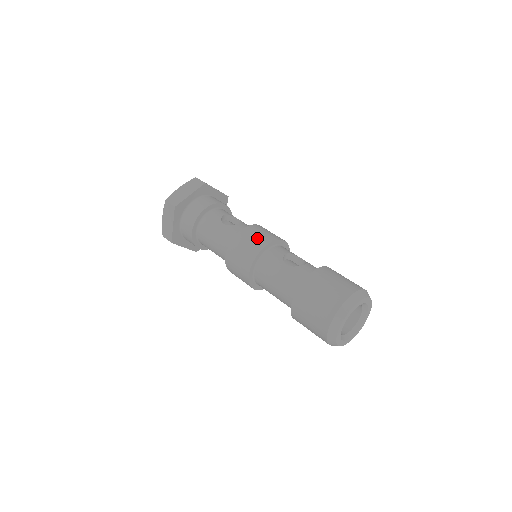
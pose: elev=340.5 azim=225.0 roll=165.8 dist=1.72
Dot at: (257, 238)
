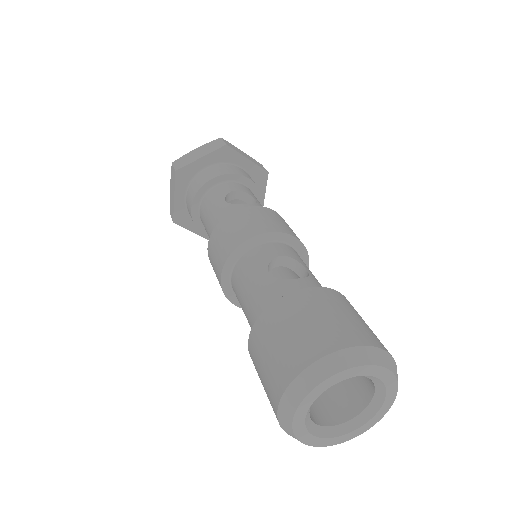
Dot at: (248, 224)
